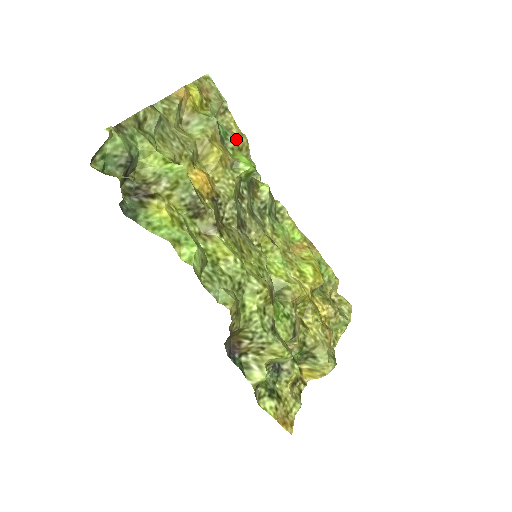
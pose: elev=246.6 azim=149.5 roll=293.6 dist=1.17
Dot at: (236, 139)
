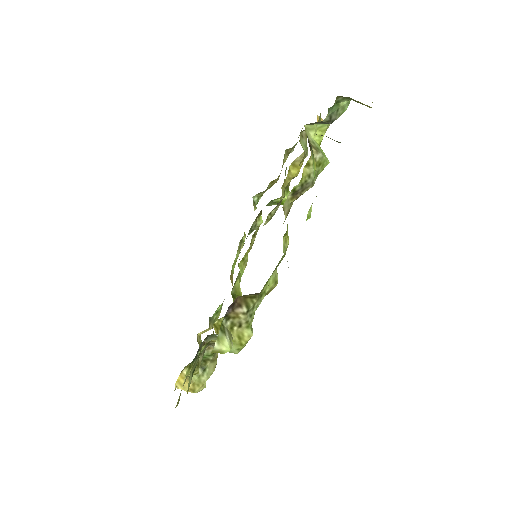
Dot at: occluded
